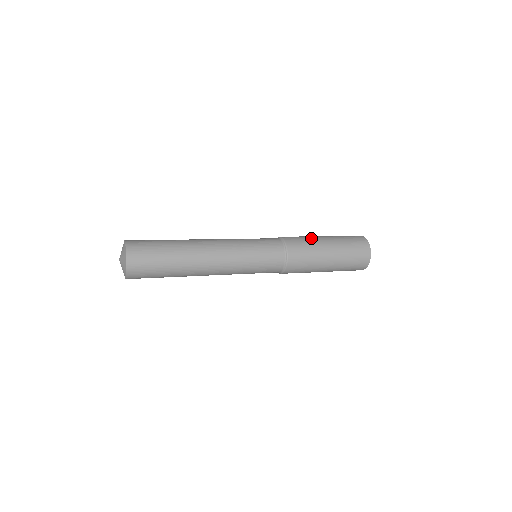
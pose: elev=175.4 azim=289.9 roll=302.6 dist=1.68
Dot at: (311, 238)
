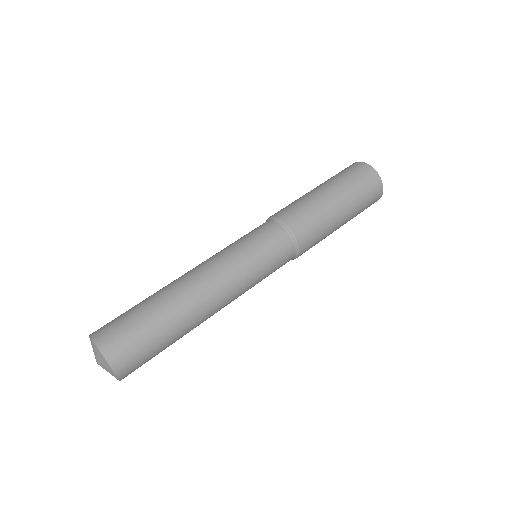
Dot at: (319, 208)
